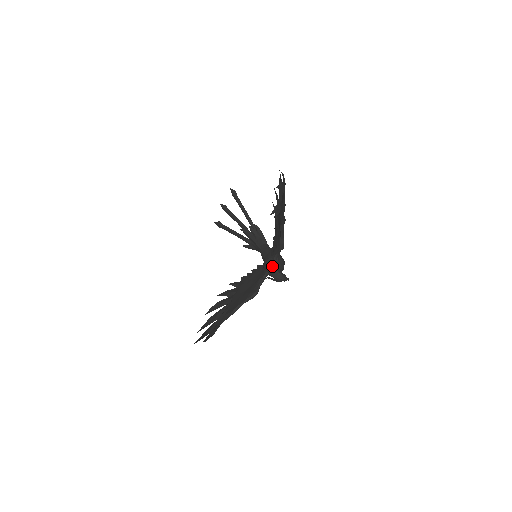
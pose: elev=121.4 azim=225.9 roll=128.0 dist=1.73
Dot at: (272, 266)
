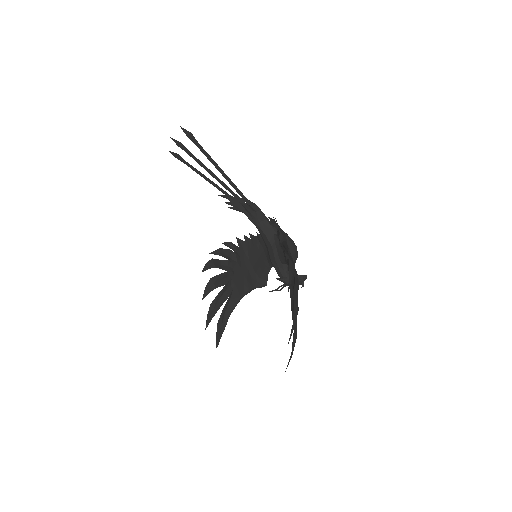
Dot at: (282, 273)
